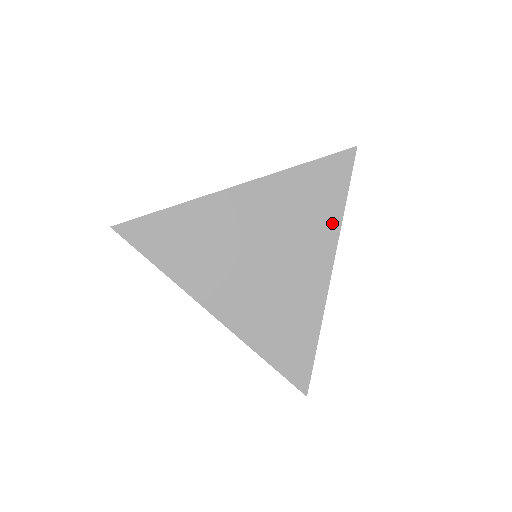
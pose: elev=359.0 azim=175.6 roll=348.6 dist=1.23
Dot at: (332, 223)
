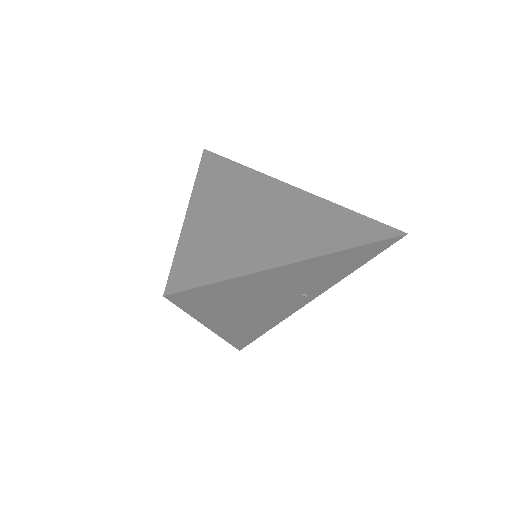
Dot at: (339, 244)
